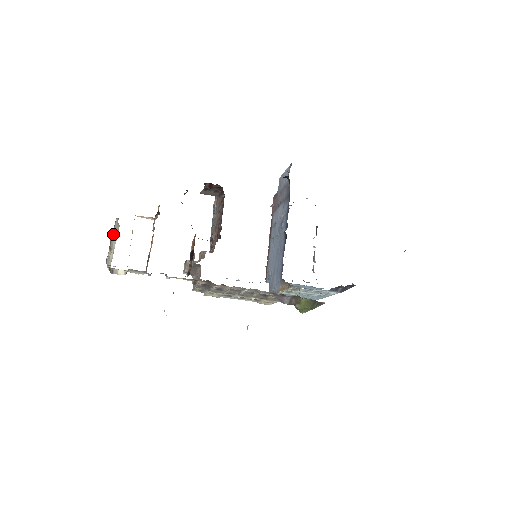
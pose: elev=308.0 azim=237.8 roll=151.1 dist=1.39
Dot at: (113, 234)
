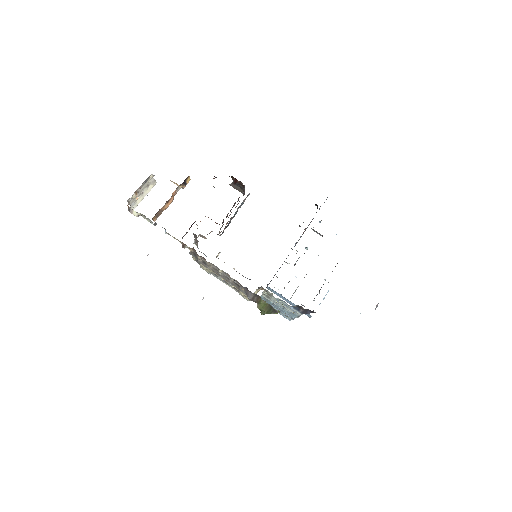
Dot at: (145, 185)
